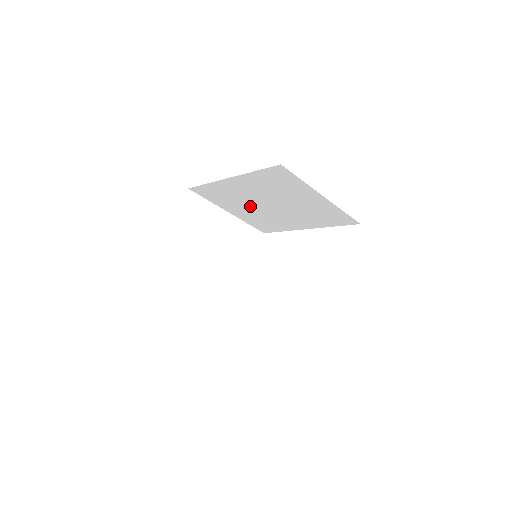
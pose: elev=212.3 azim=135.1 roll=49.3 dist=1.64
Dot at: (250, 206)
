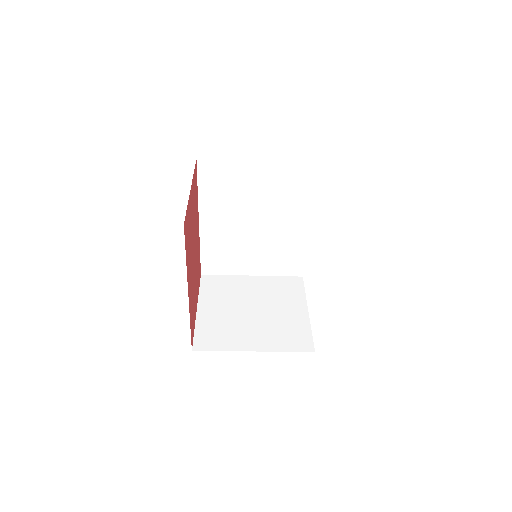
Dot at: (249, 245)
